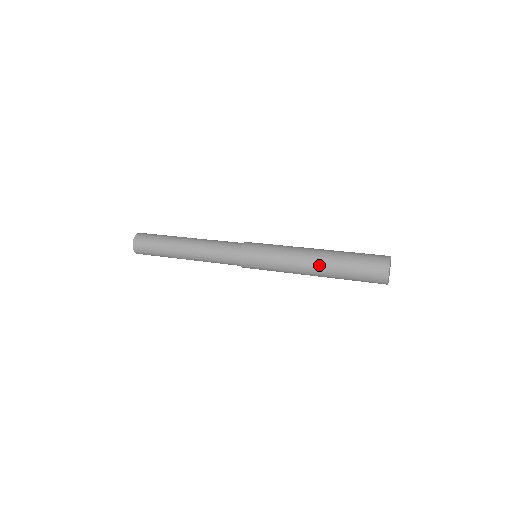
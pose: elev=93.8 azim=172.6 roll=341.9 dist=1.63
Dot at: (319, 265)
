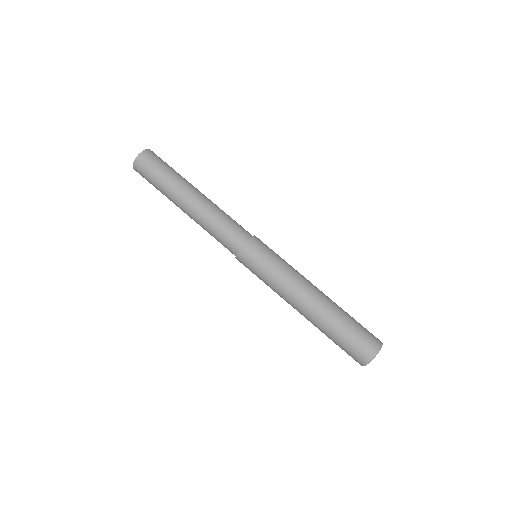
Dot at: (313, 309)
